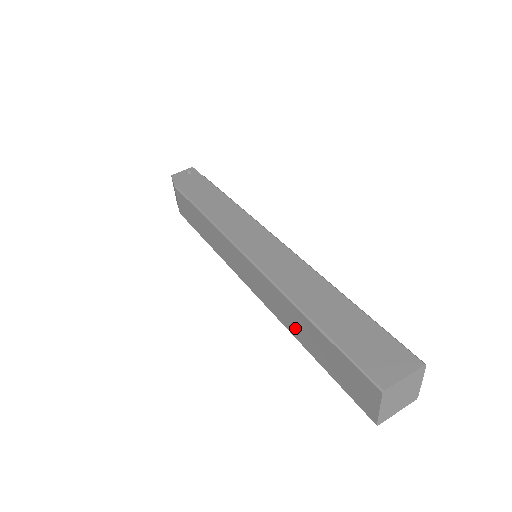
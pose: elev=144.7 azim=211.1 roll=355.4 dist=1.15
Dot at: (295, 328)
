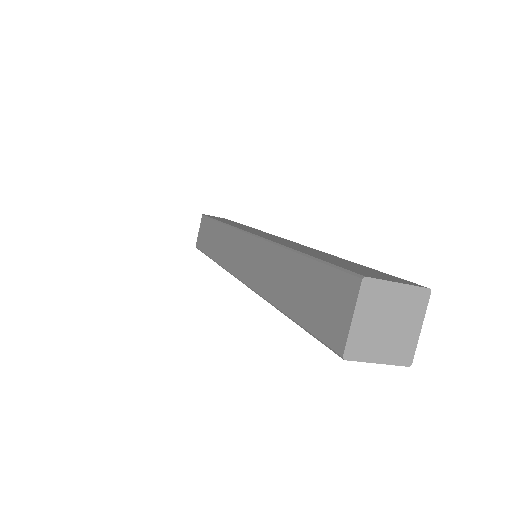
Dot at: (272, 284)
